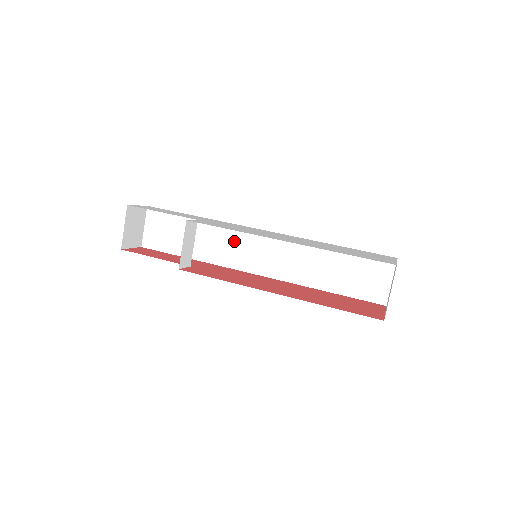
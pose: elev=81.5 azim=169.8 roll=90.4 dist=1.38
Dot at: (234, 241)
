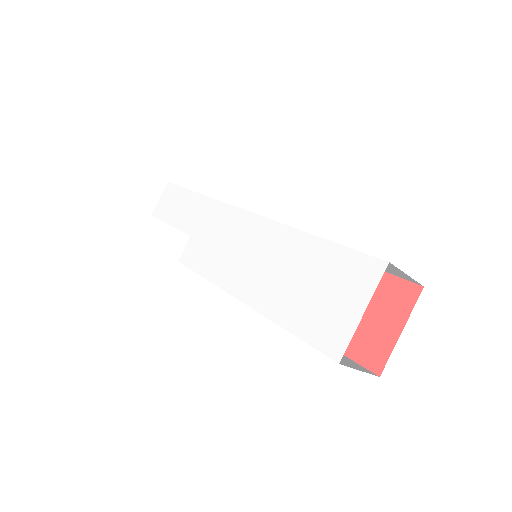
Dot at: occluded
